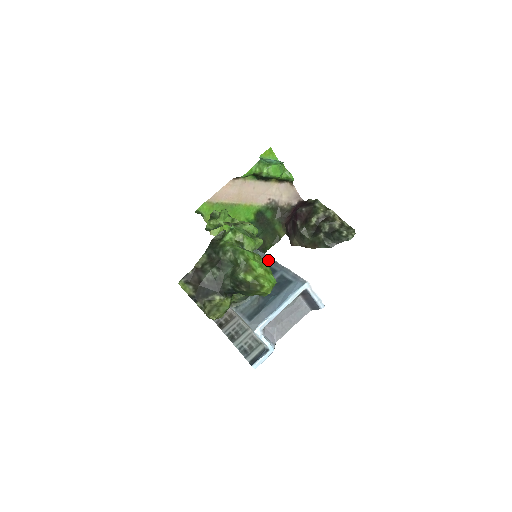
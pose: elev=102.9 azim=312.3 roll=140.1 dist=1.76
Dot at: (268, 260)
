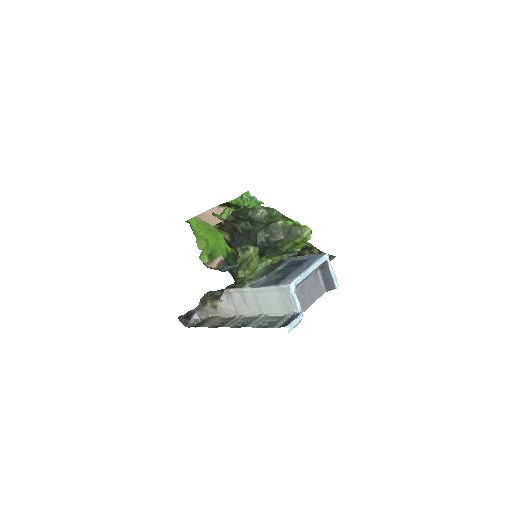
Dot at: occluded
